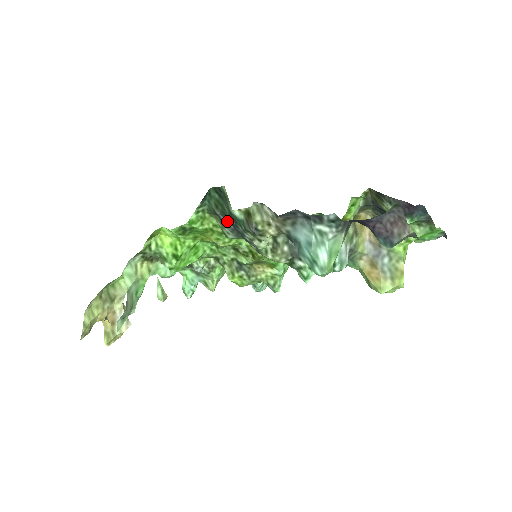
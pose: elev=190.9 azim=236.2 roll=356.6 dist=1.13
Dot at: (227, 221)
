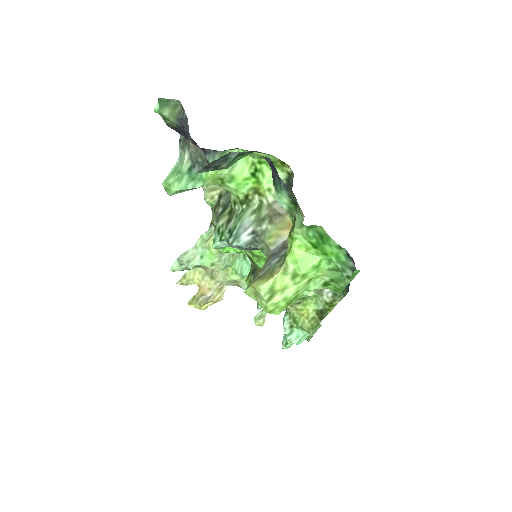
Dot at: occluded
